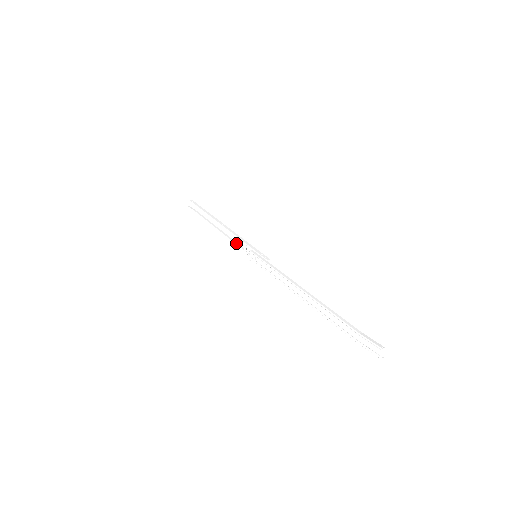
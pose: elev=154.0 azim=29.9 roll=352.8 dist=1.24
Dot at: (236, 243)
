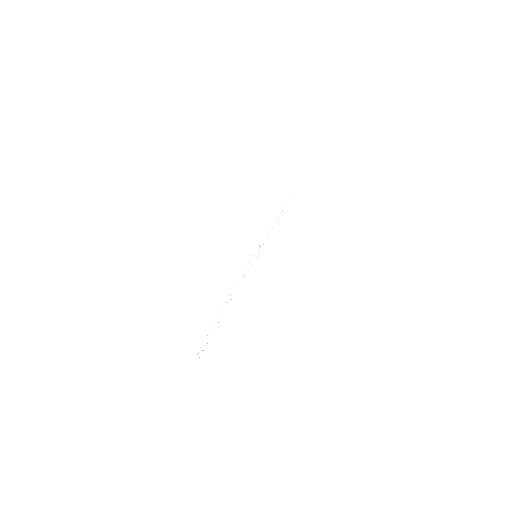
Dot at: (264, 241)
